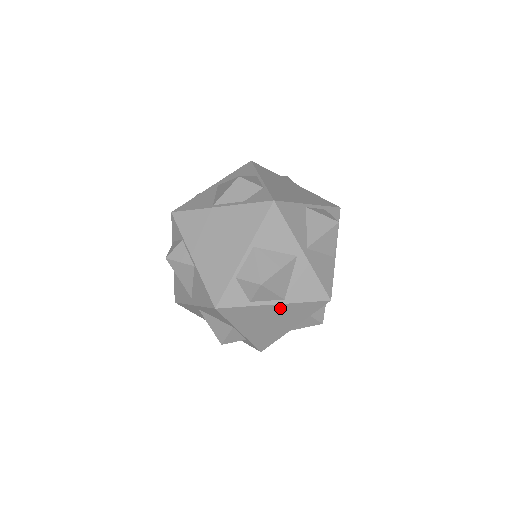
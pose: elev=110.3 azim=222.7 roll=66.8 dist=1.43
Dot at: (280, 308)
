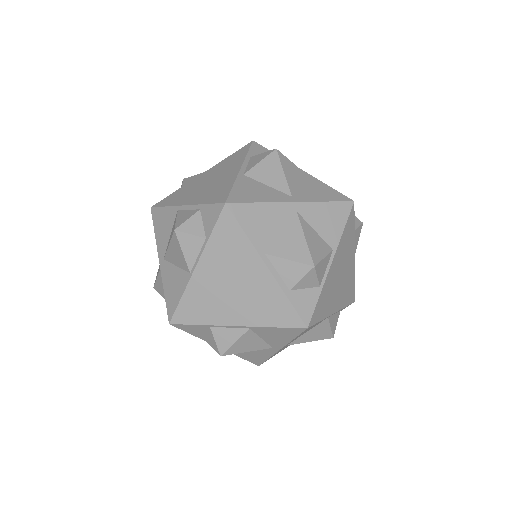
Dot at: occluded
